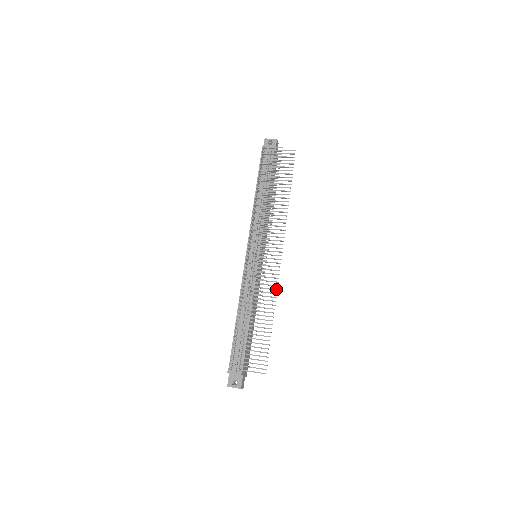
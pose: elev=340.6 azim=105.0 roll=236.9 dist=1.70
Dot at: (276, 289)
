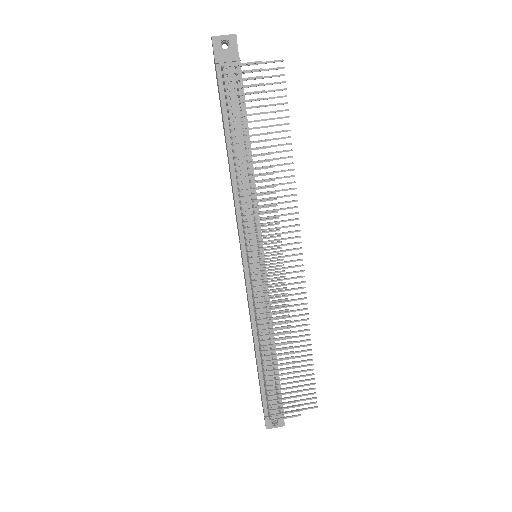
Dot at: (306, 303)
